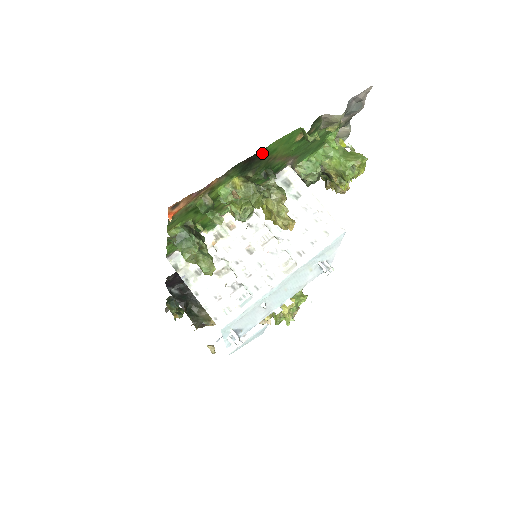
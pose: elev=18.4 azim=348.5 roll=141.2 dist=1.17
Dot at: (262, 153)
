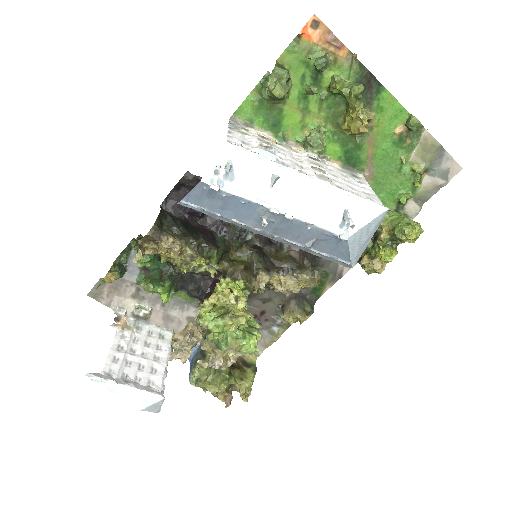
Dot at: (377, 92)
